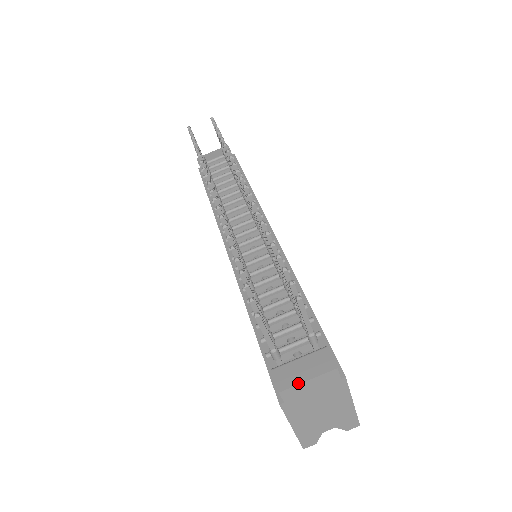
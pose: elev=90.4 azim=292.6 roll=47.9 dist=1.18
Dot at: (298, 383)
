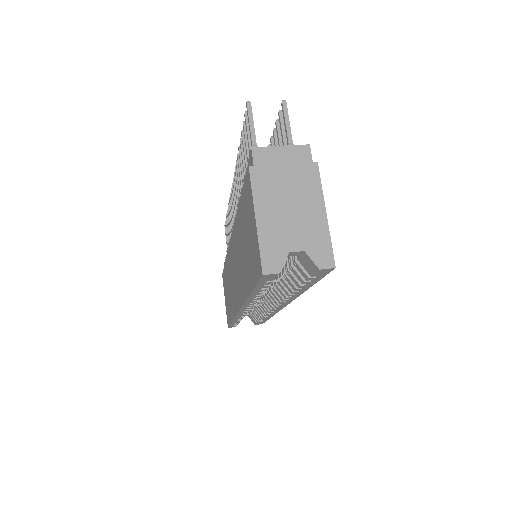
Dot at: (271, 147)
